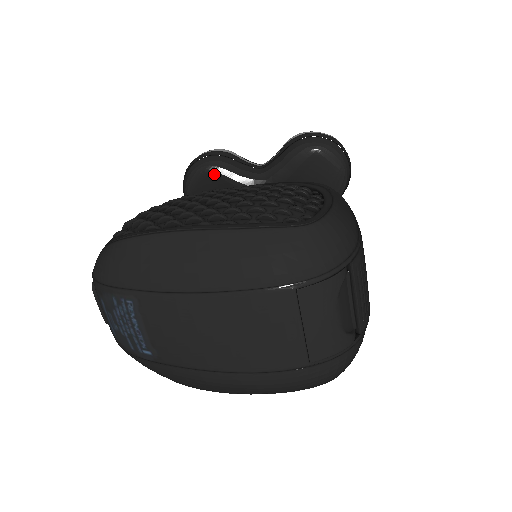
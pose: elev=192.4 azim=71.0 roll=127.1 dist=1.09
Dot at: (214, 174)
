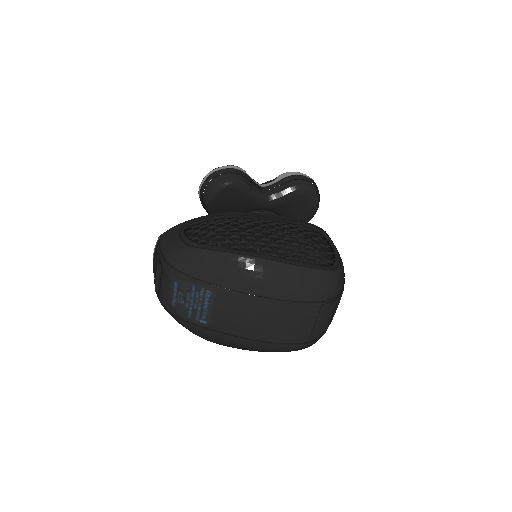
Dot at: (236, 189)
